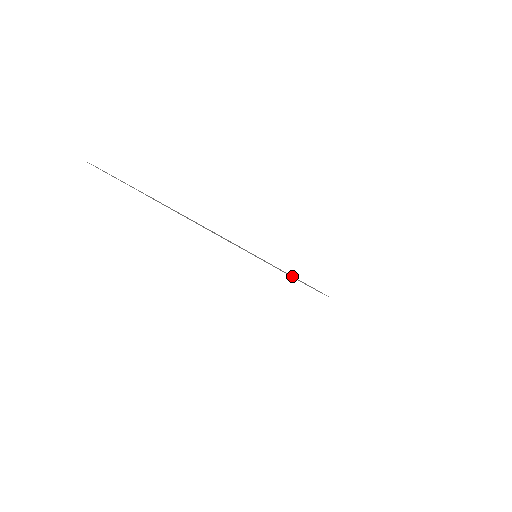
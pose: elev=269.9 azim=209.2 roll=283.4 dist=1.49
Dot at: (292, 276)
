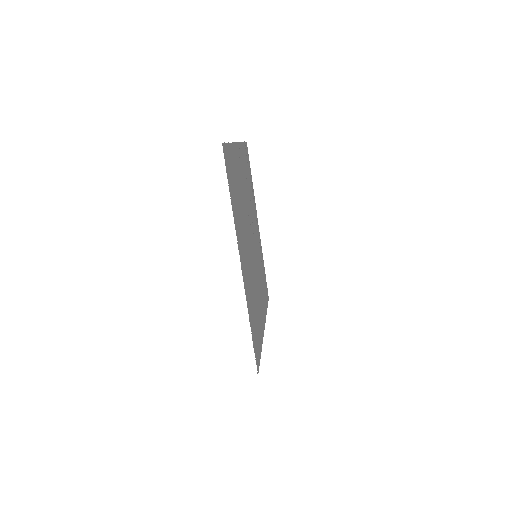
Dot at: (258, 322)
